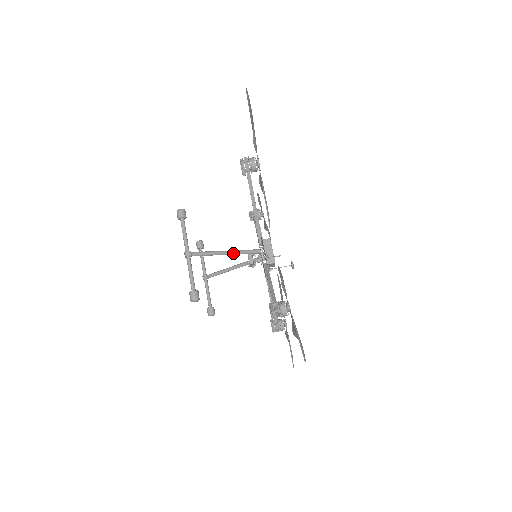
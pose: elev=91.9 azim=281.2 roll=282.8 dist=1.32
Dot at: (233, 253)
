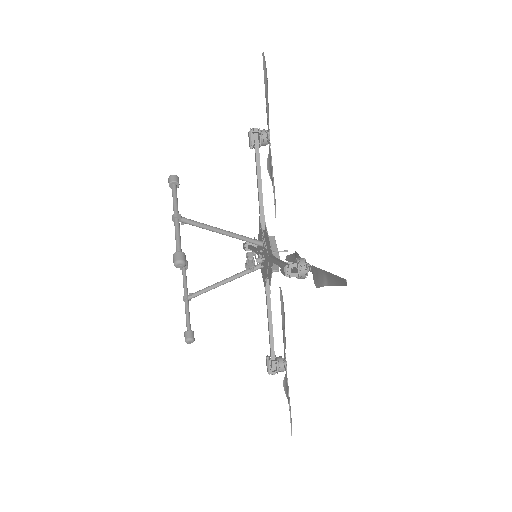
Dot at: (231, 234)
